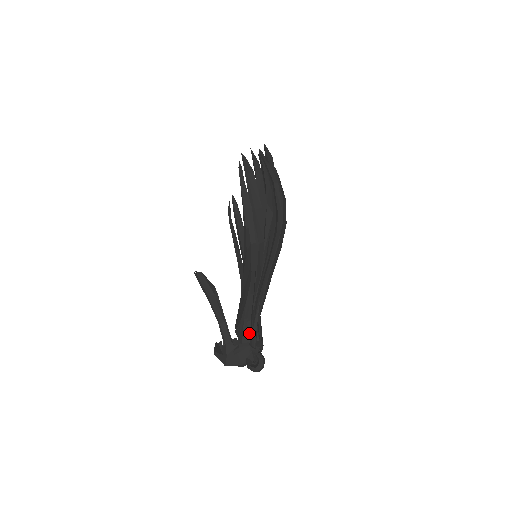
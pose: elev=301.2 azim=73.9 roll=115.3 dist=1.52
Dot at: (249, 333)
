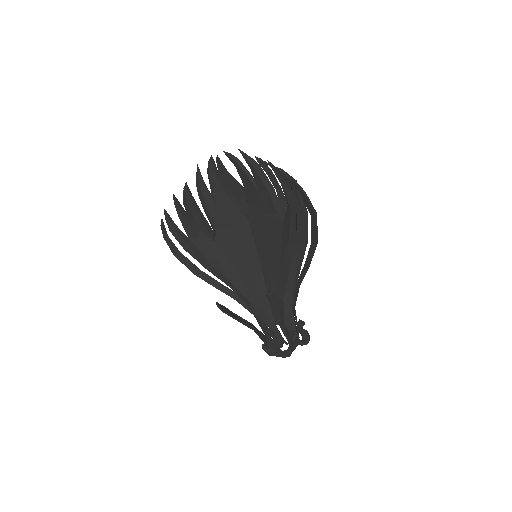
Dot at: (296, 319)
